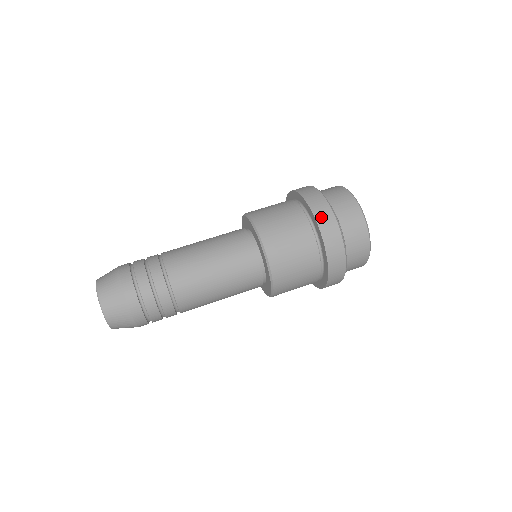
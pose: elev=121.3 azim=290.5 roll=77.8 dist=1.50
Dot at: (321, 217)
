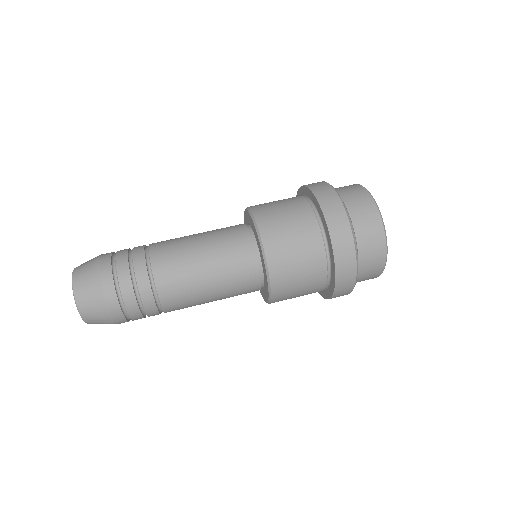
Dot at: (341, 263)
